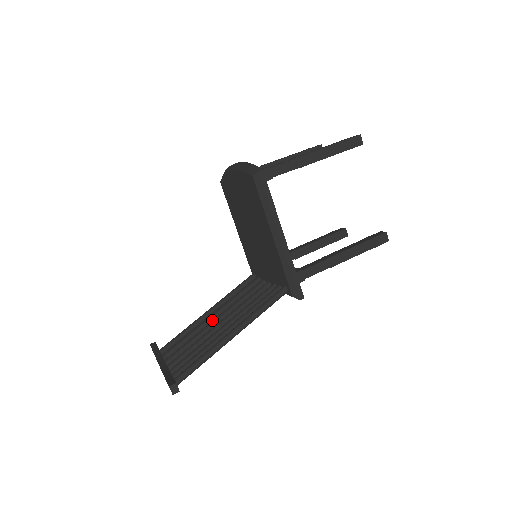
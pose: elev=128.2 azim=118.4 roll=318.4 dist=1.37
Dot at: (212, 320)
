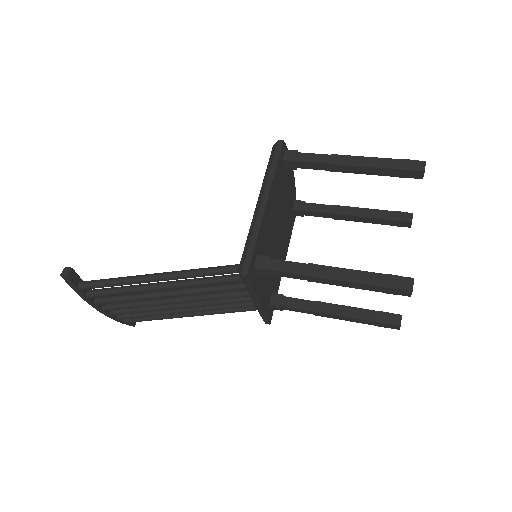
Dot at: (183, 309)
